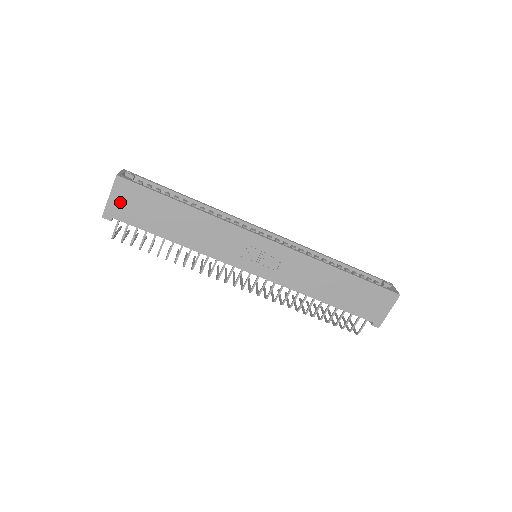
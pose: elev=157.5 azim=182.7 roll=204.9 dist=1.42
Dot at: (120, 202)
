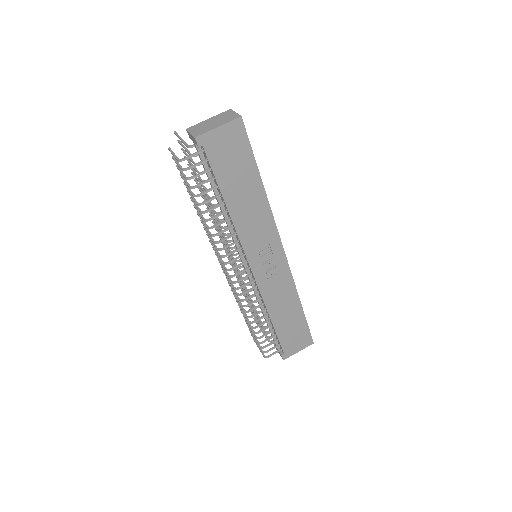
Dot at: (222, 139)
